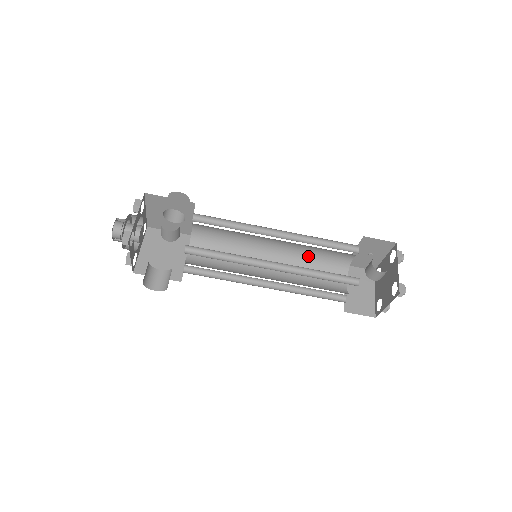
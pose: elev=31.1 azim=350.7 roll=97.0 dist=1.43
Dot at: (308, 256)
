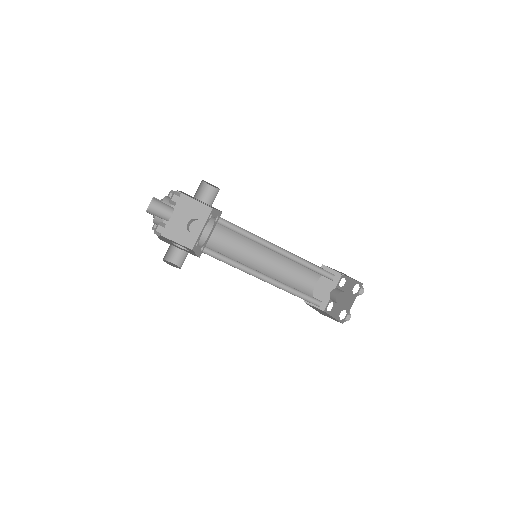
Dot at: occluded
